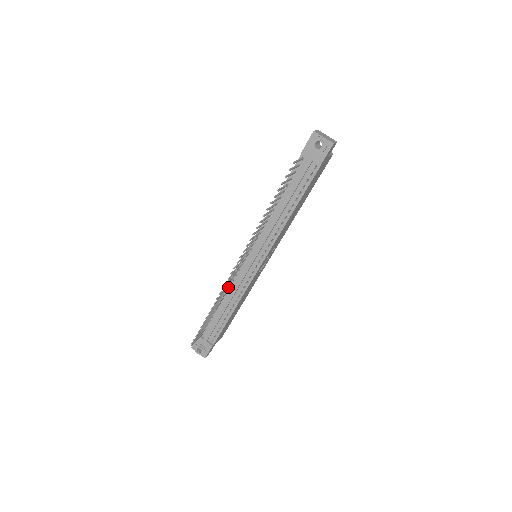
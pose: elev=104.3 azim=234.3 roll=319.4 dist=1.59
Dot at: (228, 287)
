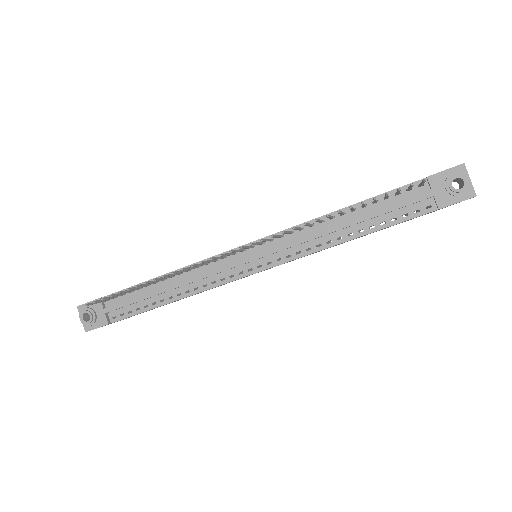
Dot at: occluded
